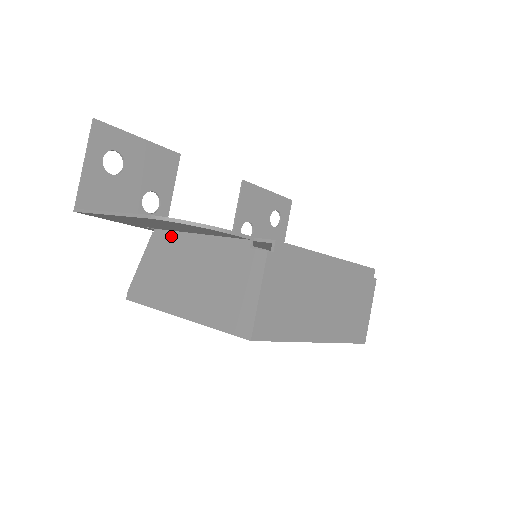
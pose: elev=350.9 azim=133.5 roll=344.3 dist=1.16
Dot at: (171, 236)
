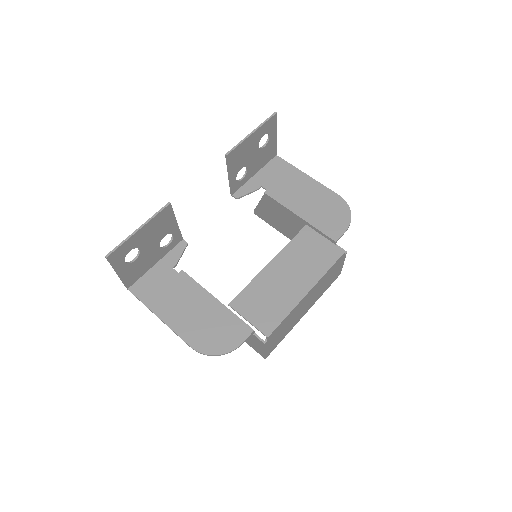
Dot at: occluded
